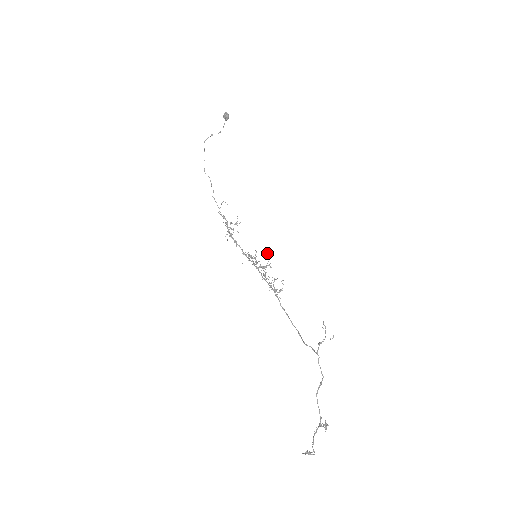
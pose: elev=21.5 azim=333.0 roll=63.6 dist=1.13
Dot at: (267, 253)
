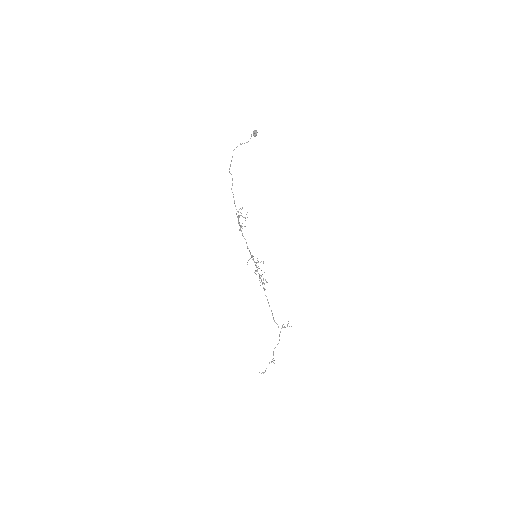
Dot at: occluded
